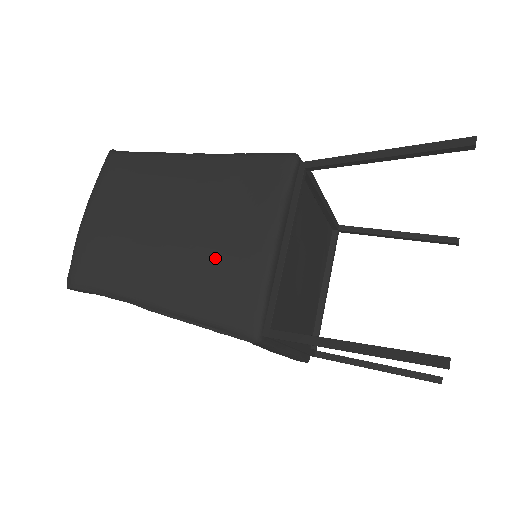
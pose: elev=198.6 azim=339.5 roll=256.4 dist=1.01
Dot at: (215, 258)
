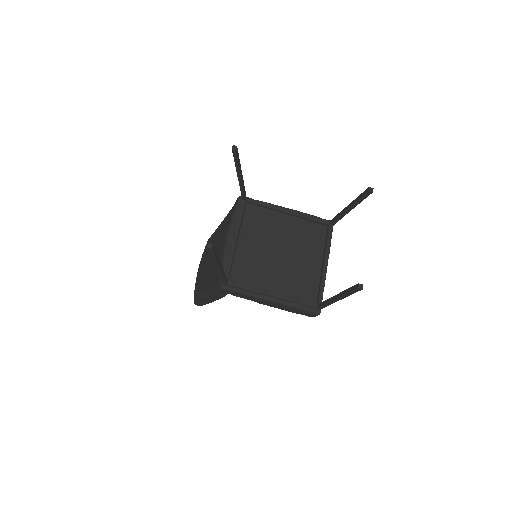
Dot at: occluded
